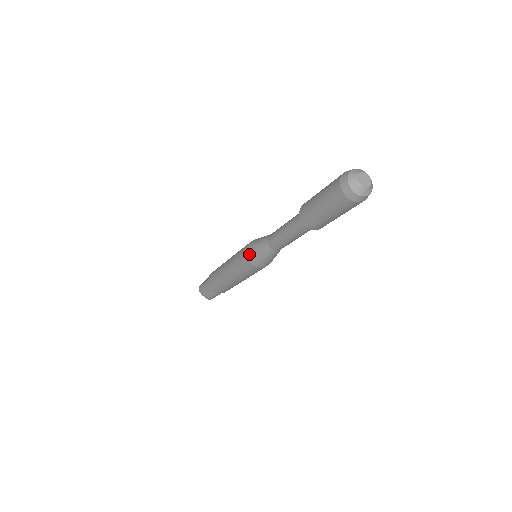
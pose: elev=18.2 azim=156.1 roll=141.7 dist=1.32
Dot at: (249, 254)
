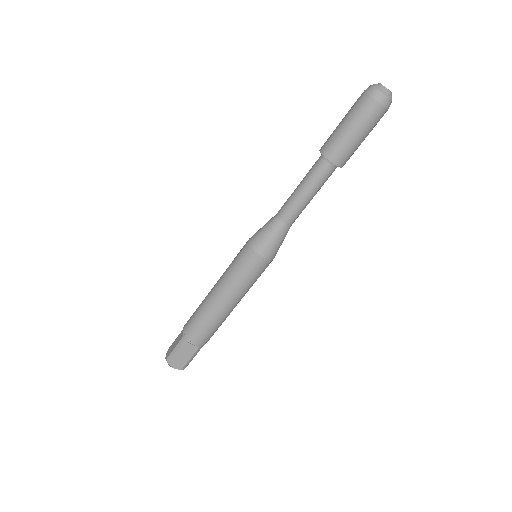
Dot at: (257, 247)
